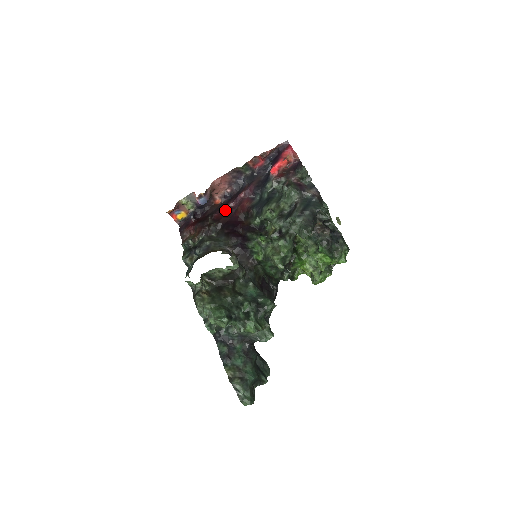
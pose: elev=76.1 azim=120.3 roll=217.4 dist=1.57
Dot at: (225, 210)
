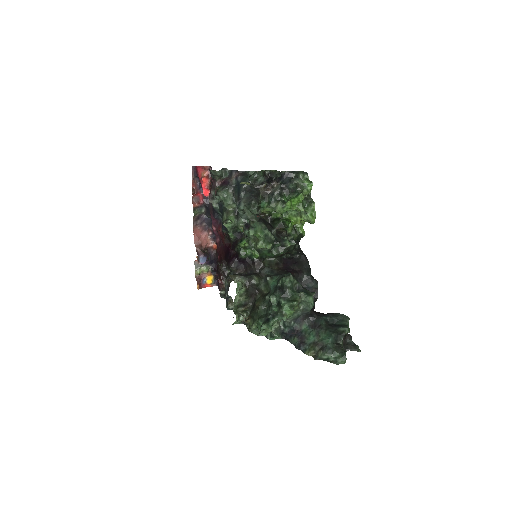
Dot at: (218, 249)
